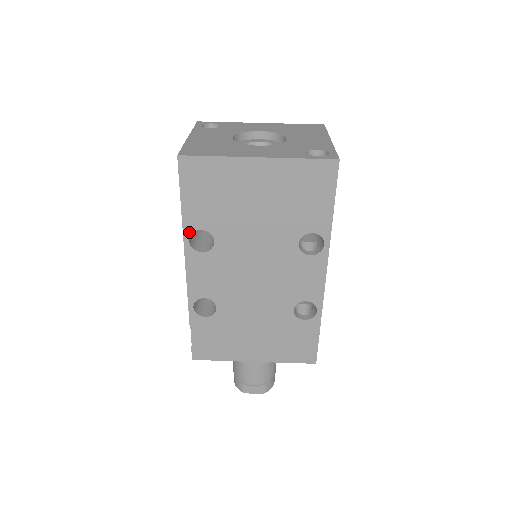
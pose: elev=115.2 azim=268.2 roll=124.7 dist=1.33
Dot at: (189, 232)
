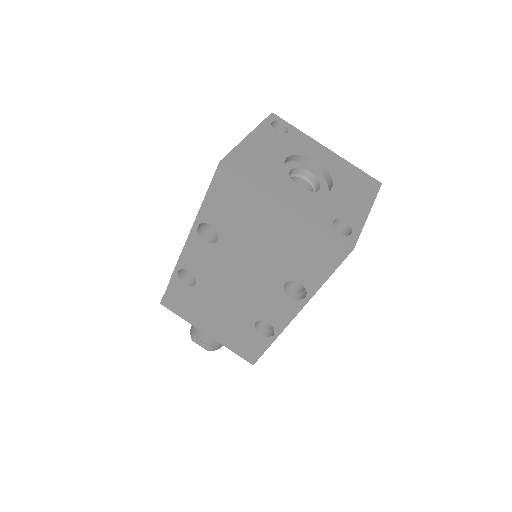
Dot at: (201, 221)
